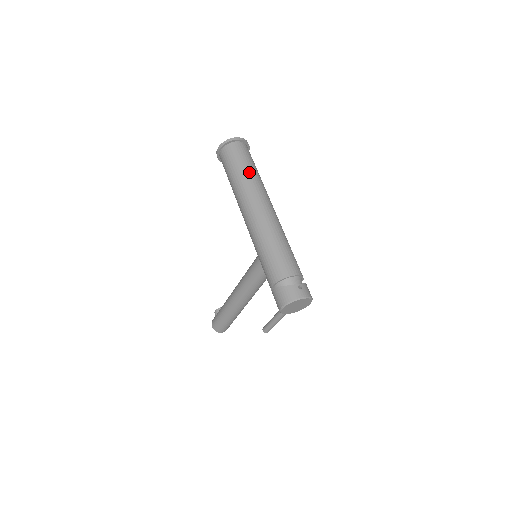
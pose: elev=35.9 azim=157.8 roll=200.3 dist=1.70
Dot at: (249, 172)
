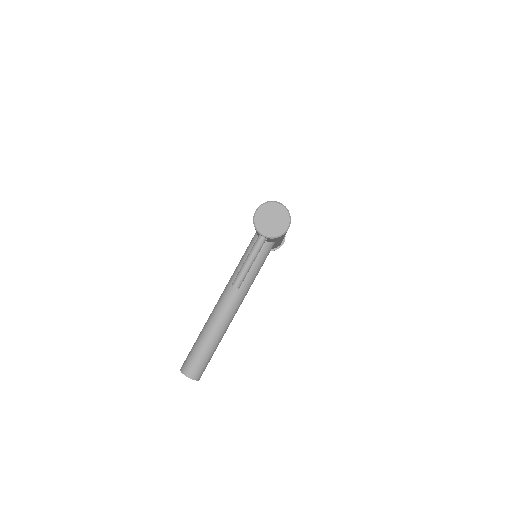
Dot at: occluded
